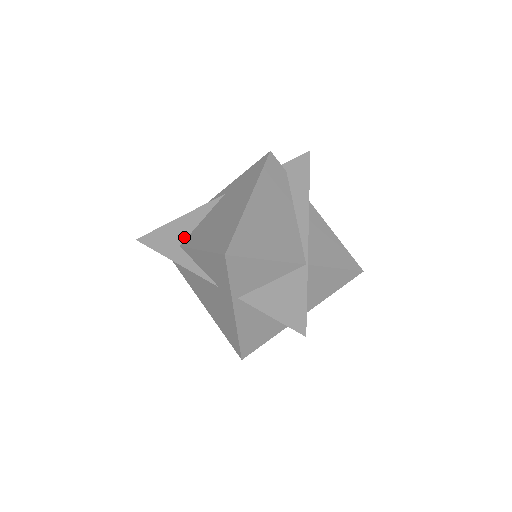
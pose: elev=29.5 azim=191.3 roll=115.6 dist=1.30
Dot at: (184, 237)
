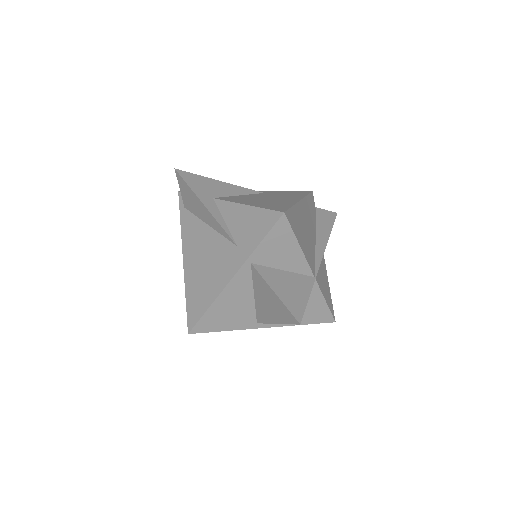
Dot at: (219, 195)
